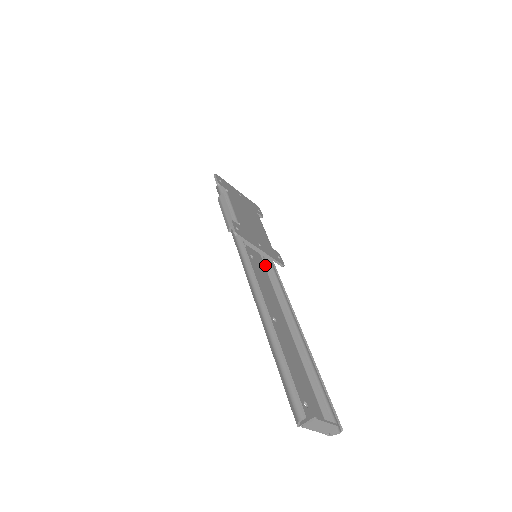
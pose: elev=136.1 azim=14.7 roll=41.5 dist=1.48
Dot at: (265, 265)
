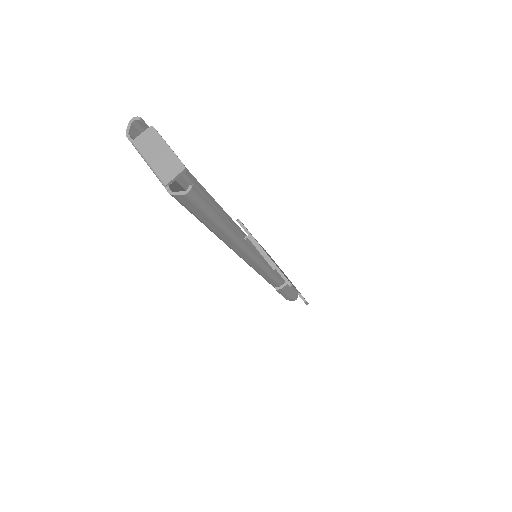
Dot at: occluded
